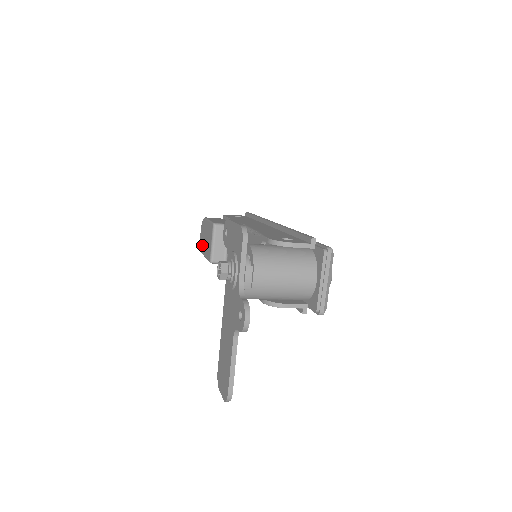
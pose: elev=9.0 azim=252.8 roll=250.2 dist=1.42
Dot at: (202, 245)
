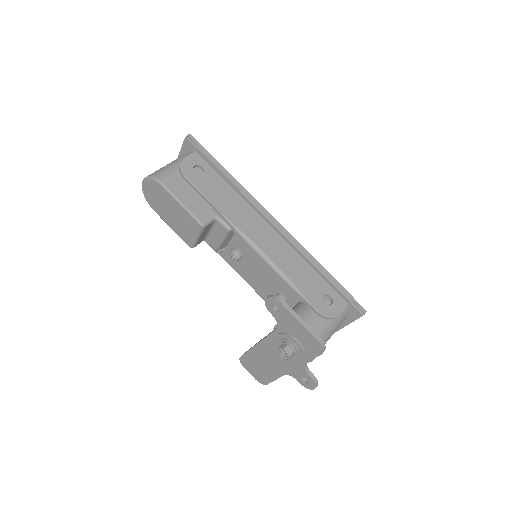
Dot at: (155, 205)
